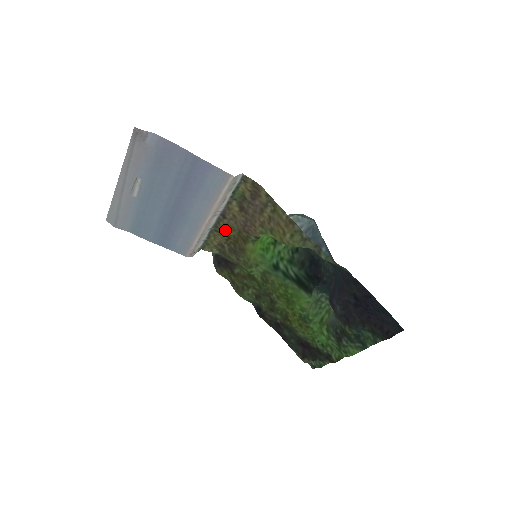
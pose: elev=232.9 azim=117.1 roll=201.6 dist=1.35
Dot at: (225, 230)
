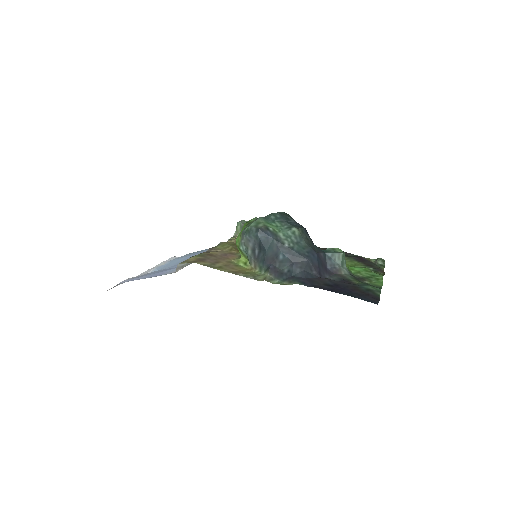
Dot at: (225, 244)
